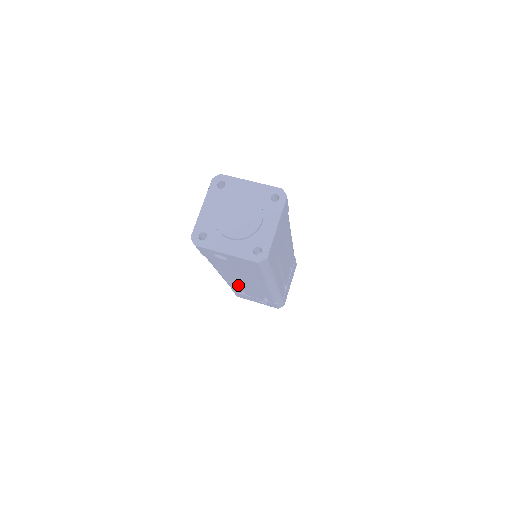
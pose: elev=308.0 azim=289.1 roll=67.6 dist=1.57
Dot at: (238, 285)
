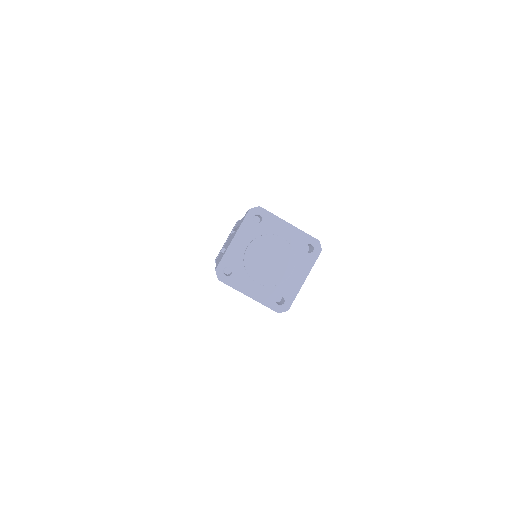
Dot at: occluded
